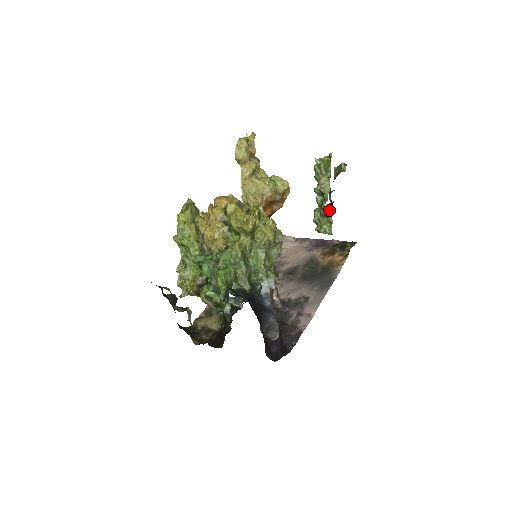
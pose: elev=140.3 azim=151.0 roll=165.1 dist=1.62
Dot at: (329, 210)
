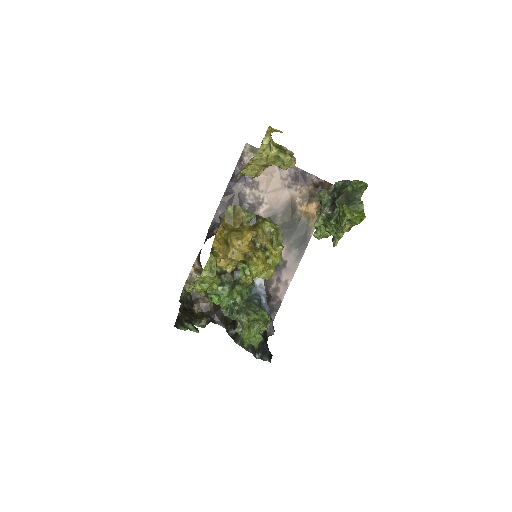
Dot at: (328, 198)
